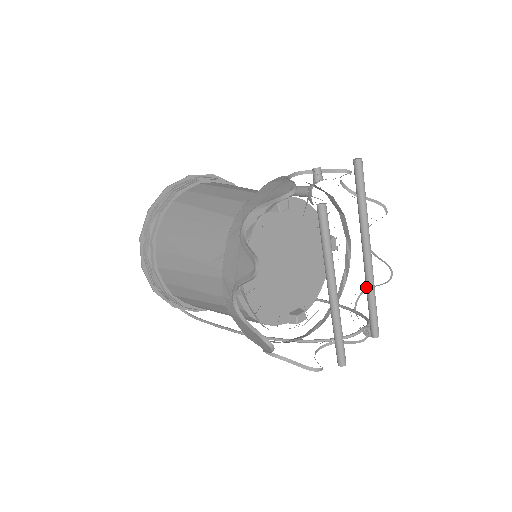
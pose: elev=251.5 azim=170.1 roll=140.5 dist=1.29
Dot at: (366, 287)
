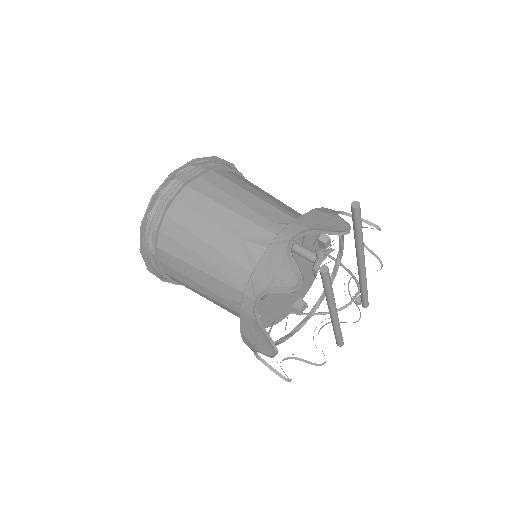
Dot at: (359, 281)
